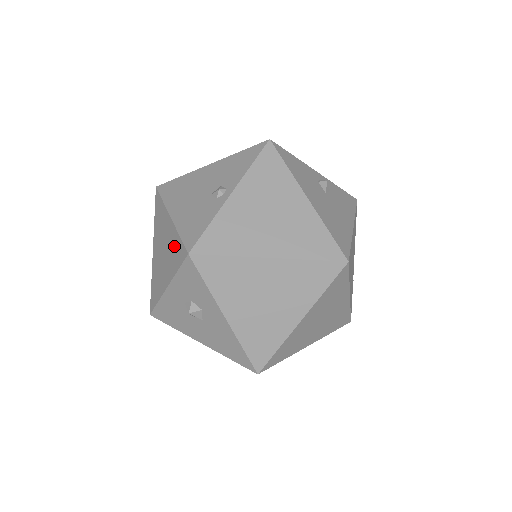
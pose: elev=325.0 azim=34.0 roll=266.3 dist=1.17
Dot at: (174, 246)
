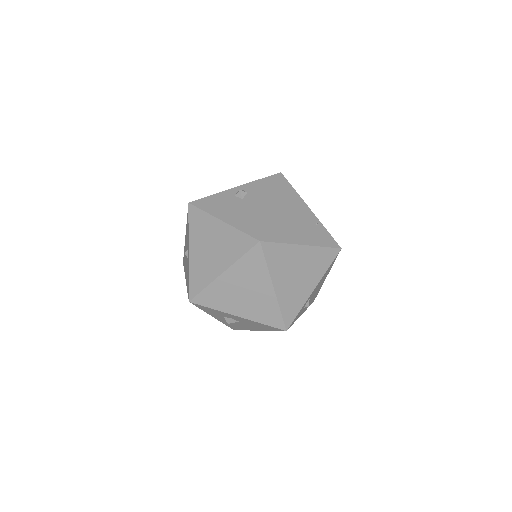
Dot at: occluded
